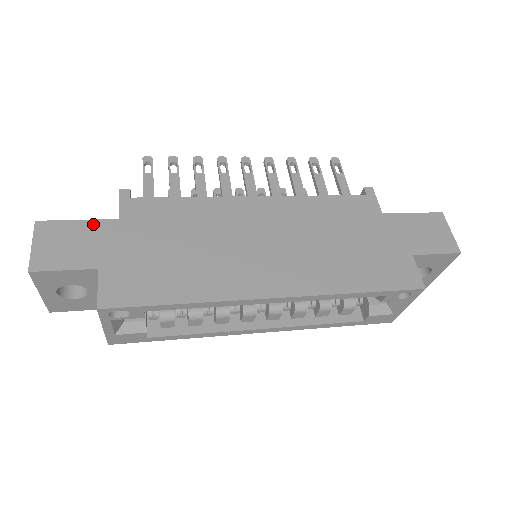
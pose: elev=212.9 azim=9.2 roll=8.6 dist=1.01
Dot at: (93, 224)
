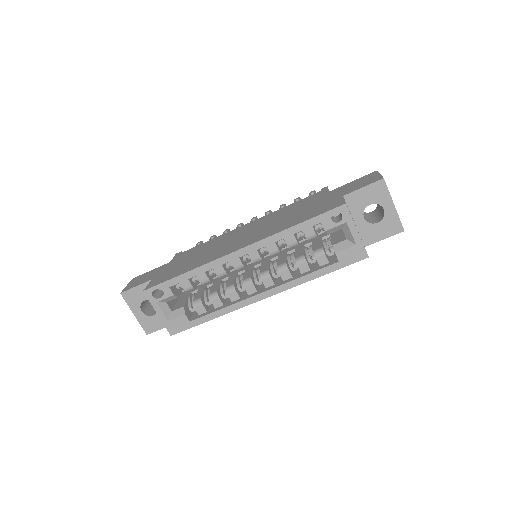
Dot at: (157, 268)
